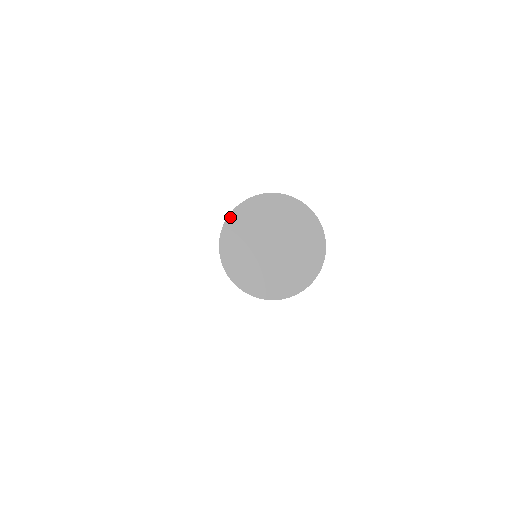
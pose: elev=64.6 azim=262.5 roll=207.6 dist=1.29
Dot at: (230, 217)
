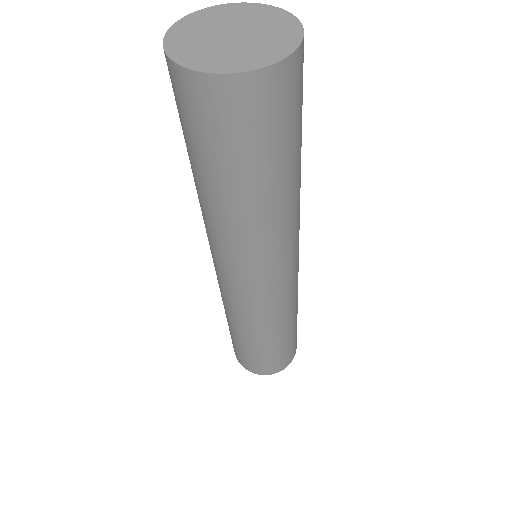
Dot at: (174, 26)
